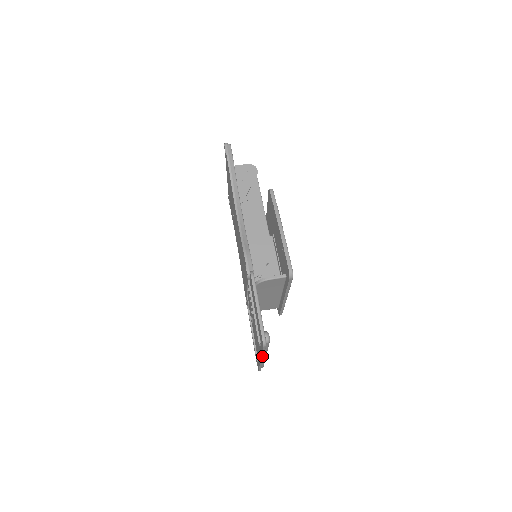
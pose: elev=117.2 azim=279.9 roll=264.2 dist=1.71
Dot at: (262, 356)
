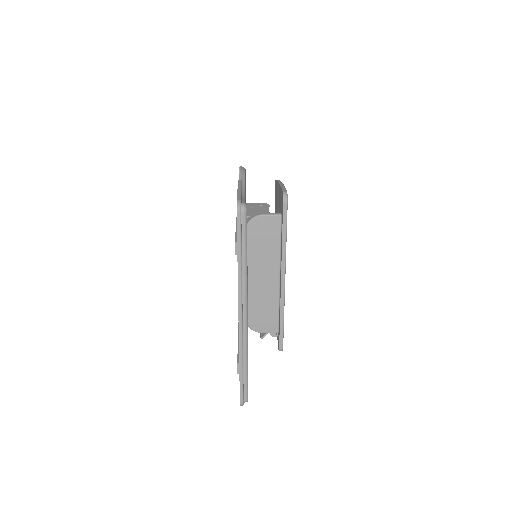
Dot at: (239, 283)
